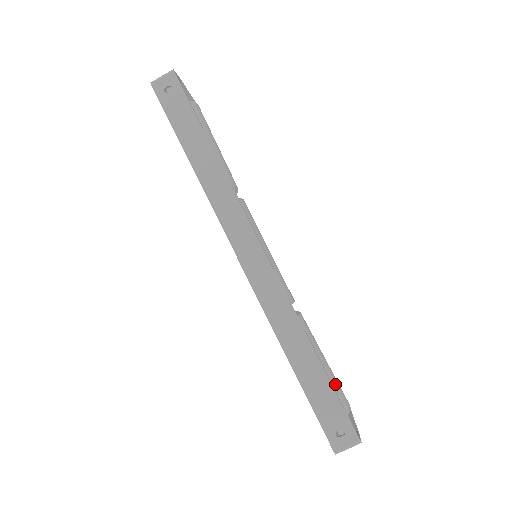
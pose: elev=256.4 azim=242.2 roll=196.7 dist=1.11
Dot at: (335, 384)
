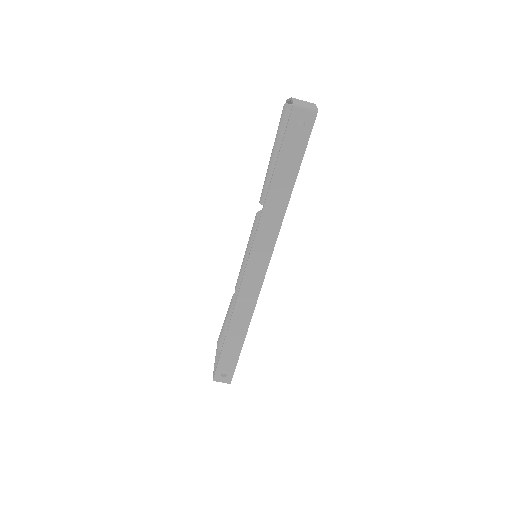
Dot at: occluded
